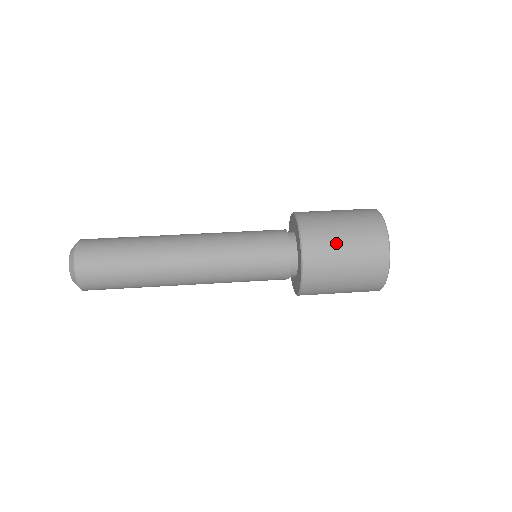
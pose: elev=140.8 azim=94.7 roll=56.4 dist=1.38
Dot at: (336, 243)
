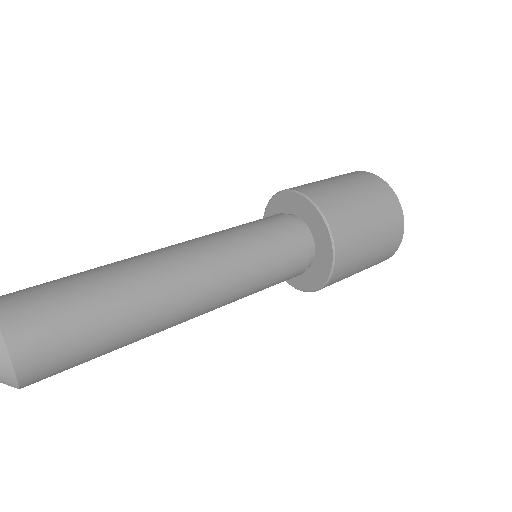
Dot at: (331, 184)
